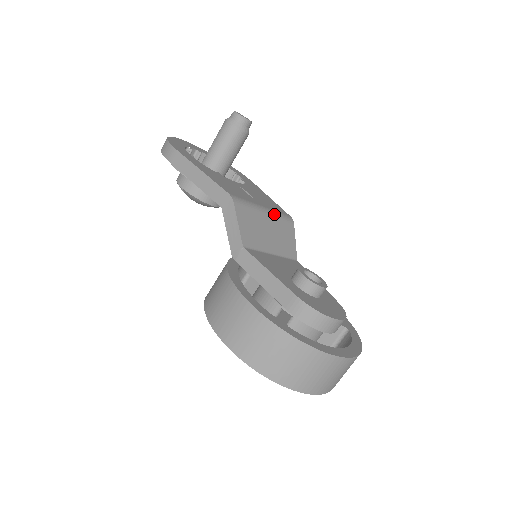
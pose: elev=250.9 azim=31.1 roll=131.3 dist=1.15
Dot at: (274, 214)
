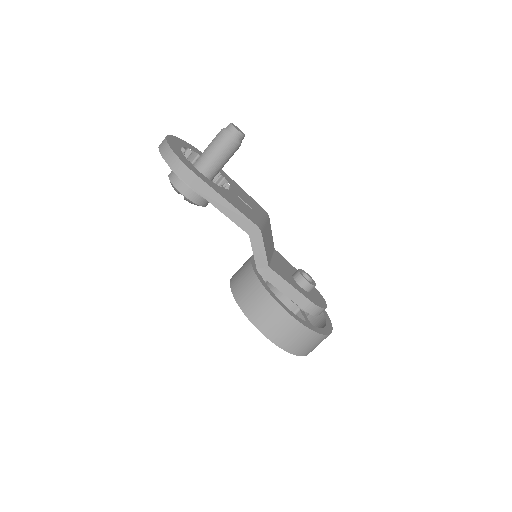
Dot at: (266, 220)
